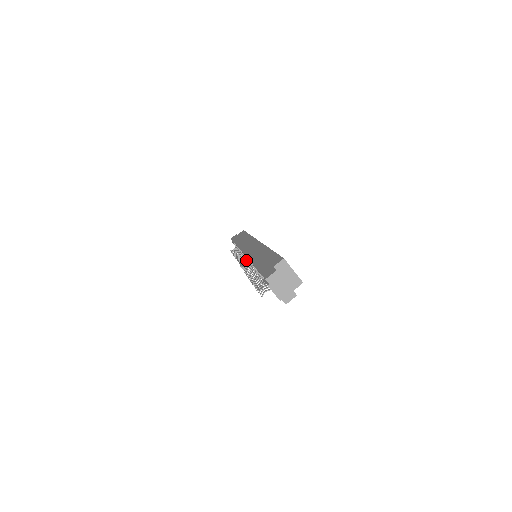
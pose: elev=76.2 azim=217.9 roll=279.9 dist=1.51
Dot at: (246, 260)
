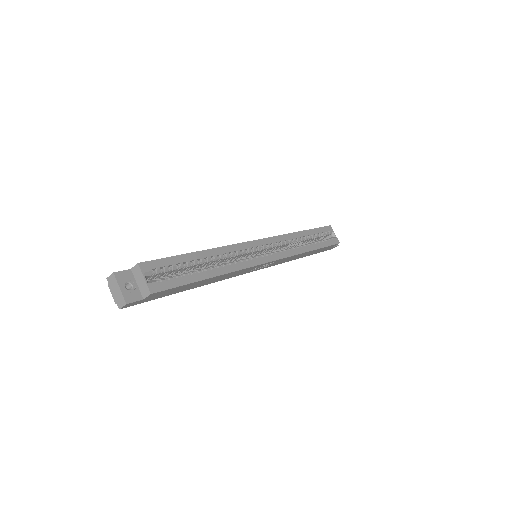
Dot at: occluded
